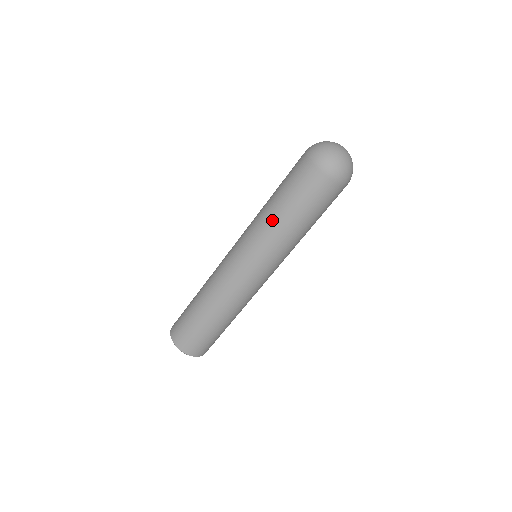
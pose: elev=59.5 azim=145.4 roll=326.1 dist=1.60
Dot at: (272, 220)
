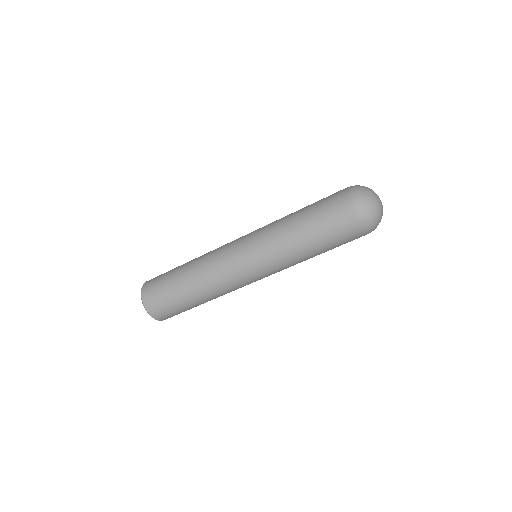
Dot at: (300, 254)
